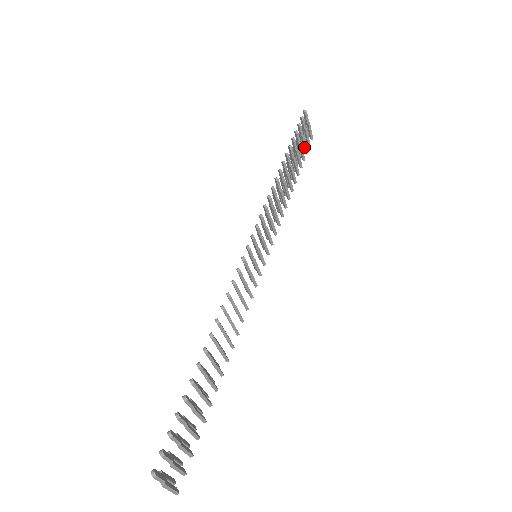
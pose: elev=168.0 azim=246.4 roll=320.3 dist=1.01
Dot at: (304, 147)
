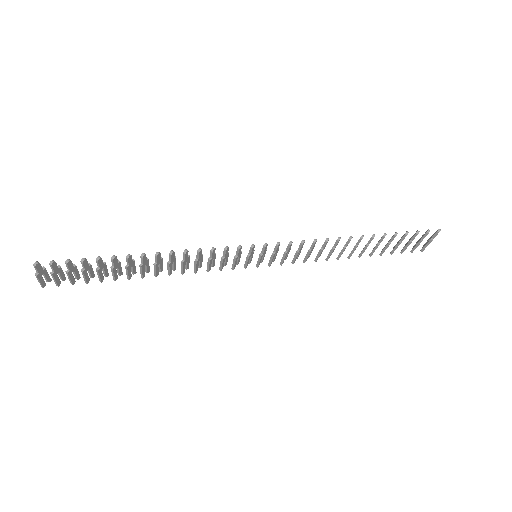
Dot at: (404, 247)
